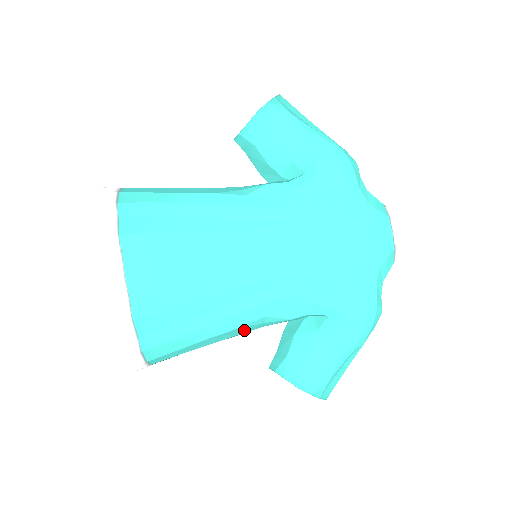
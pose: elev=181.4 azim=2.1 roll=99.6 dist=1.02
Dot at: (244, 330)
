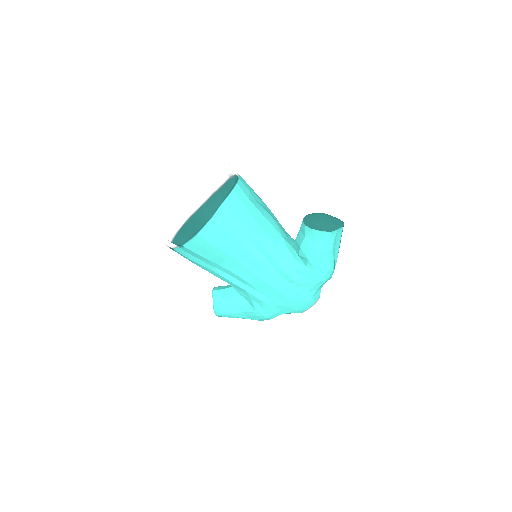
Dot at: occluded
